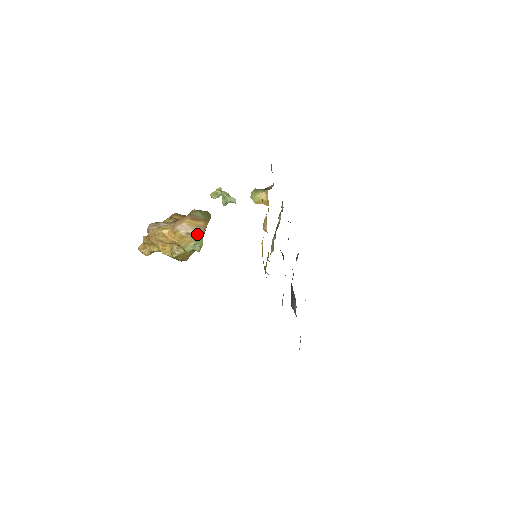
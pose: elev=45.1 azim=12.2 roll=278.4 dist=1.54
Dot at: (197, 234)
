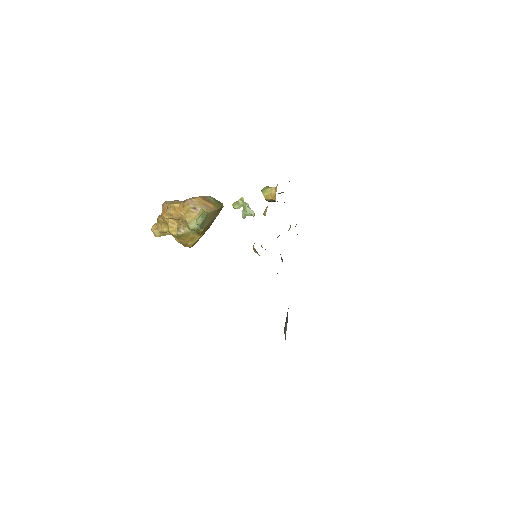
Dot at: (203, 210)
